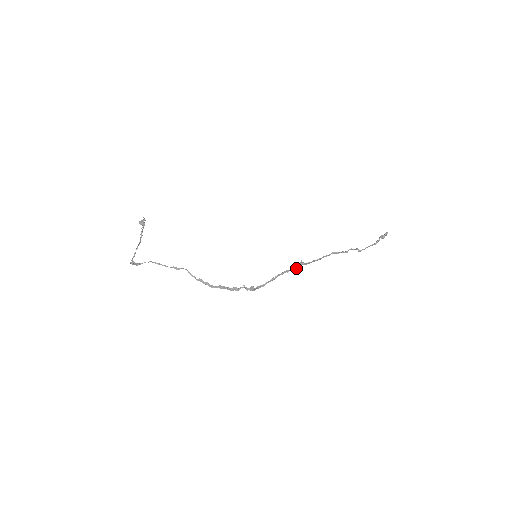
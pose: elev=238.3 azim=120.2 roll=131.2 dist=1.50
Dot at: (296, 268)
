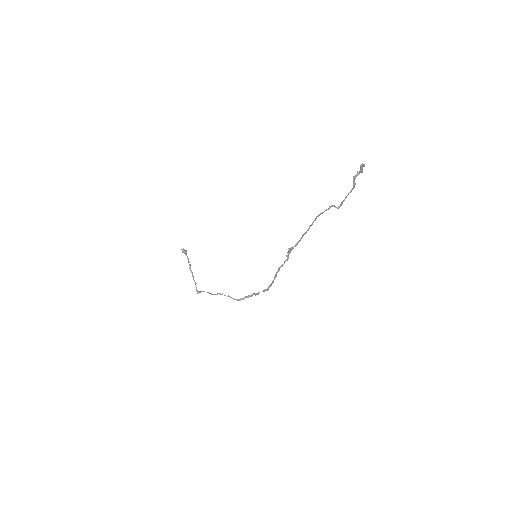
Dot at: (287, 258)
